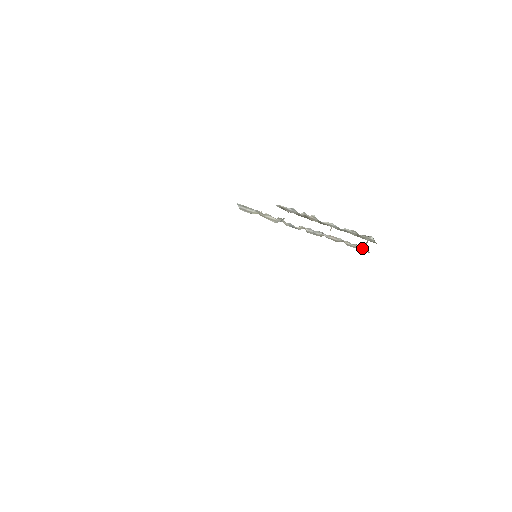
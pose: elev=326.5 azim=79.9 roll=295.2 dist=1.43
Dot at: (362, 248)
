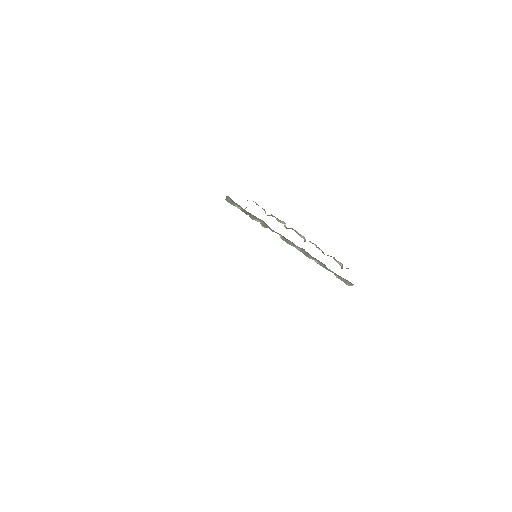
Dot at: (344, 281)
